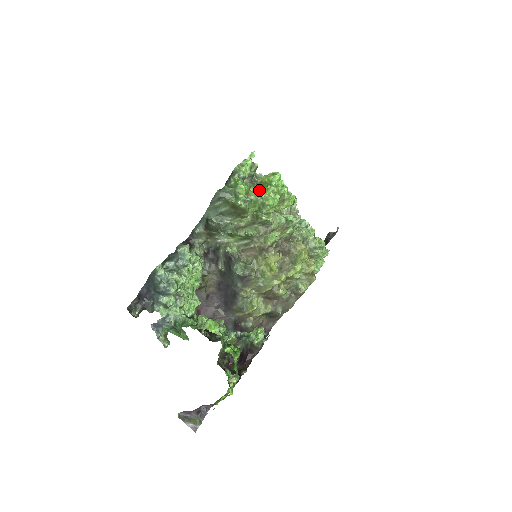
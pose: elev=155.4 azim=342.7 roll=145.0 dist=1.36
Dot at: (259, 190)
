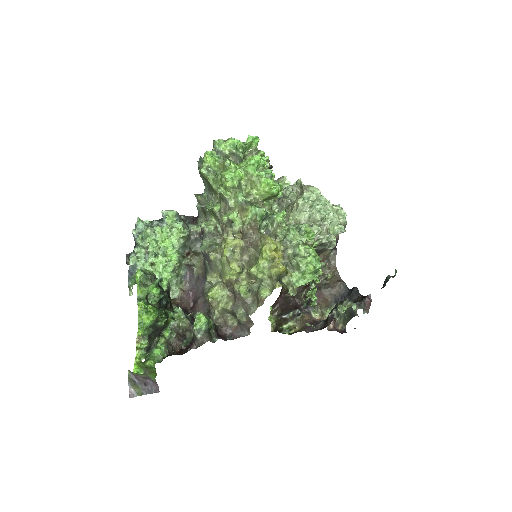
Dot at: (225, 163)
